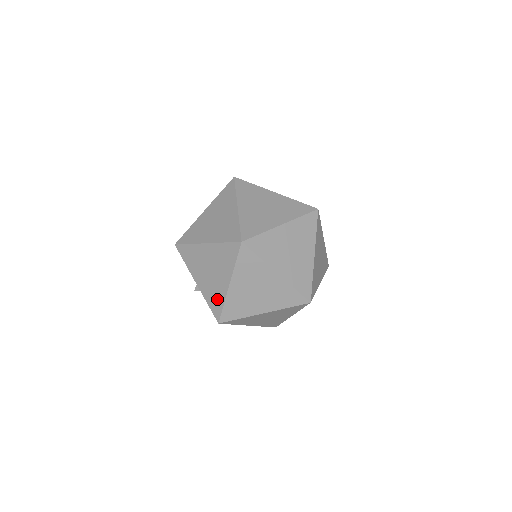
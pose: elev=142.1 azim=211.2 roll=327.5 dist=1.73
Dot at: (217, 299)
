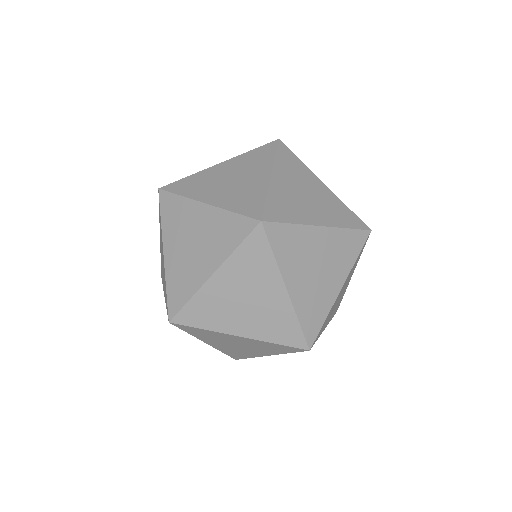
Dot at: (165, 289)
